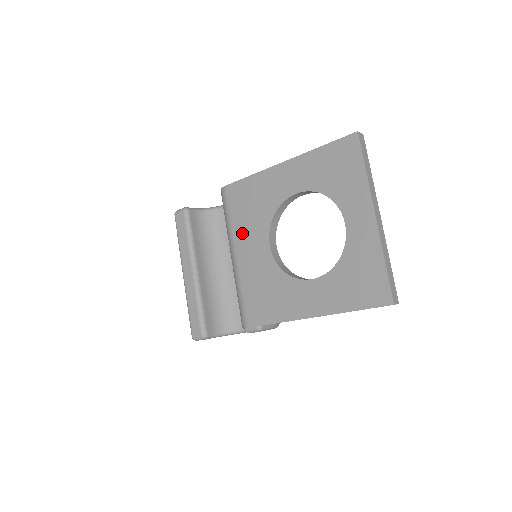
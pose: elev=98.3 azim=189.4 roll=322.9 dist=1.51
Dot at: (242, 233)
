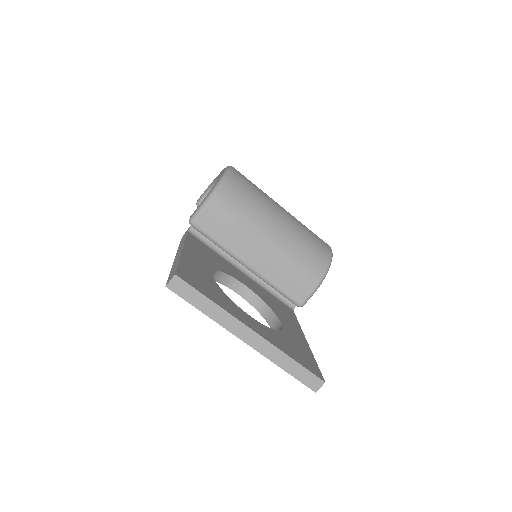
Dot at: occluded
